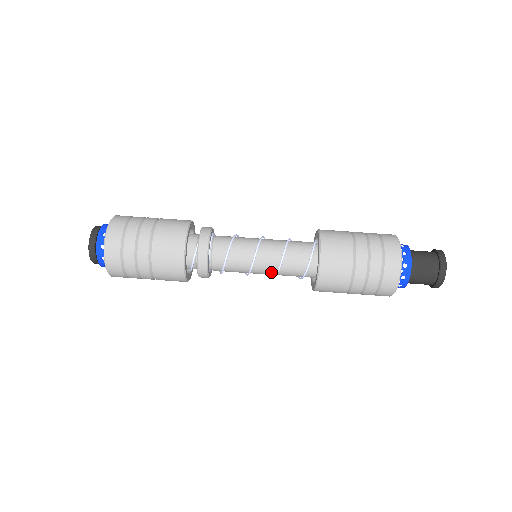
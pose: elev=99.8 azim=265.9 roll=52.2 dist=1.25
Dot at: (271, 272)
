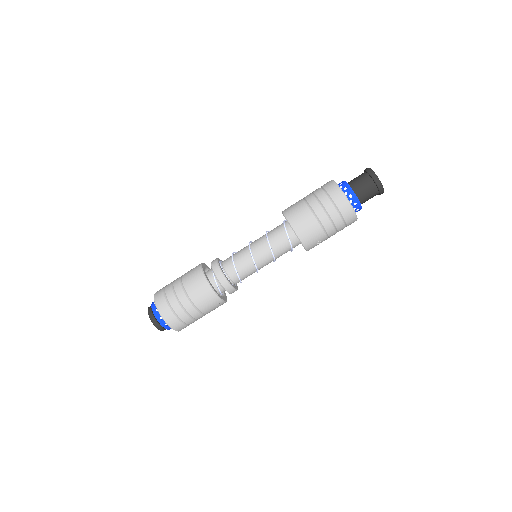
Dot at: (269, 255)
